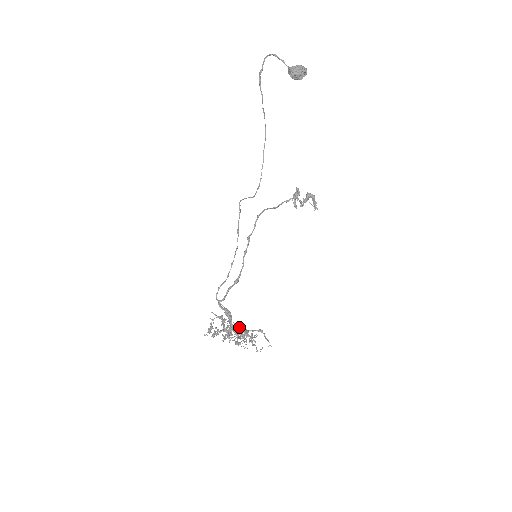
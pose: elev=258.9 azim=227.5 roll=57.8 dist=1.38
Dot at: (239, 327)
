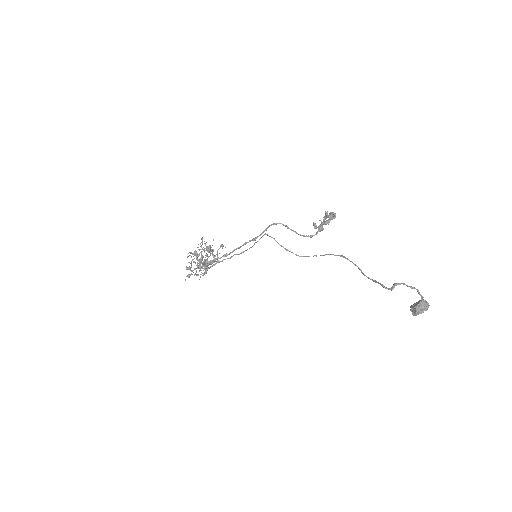
Dot at: (206, 249)
